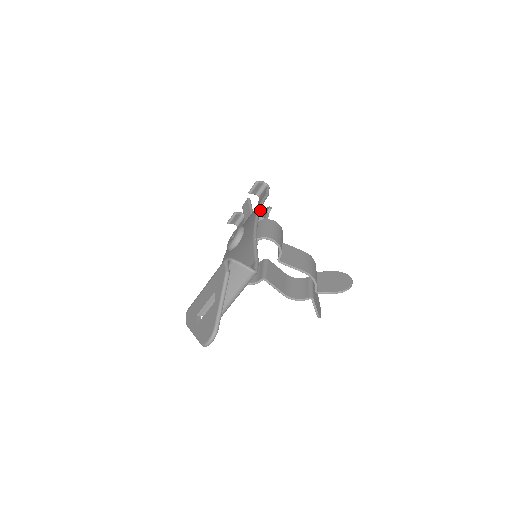
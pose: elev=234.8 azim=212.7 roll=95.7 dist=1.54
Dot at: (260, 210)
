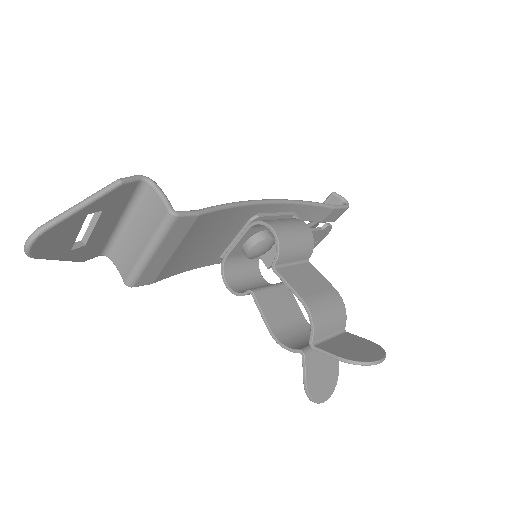
Dot at: (293, 201)
